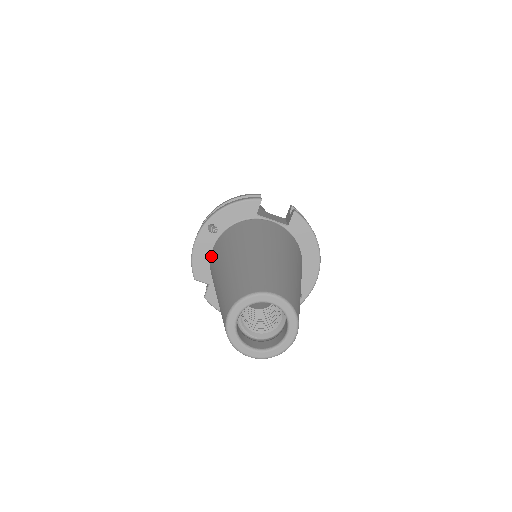
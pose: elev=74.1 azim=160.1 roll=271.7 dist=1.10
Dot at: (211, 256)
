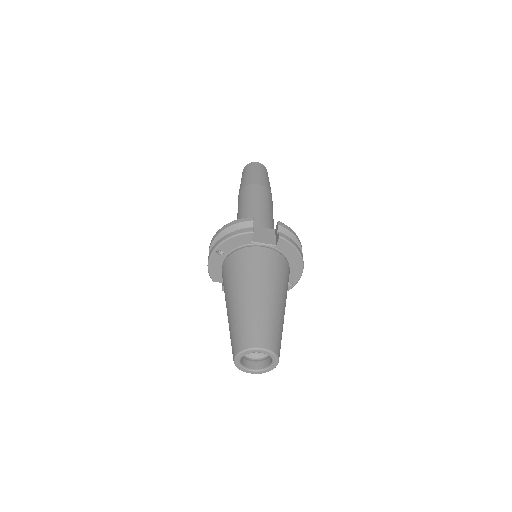
Dot at: (222, 272)
